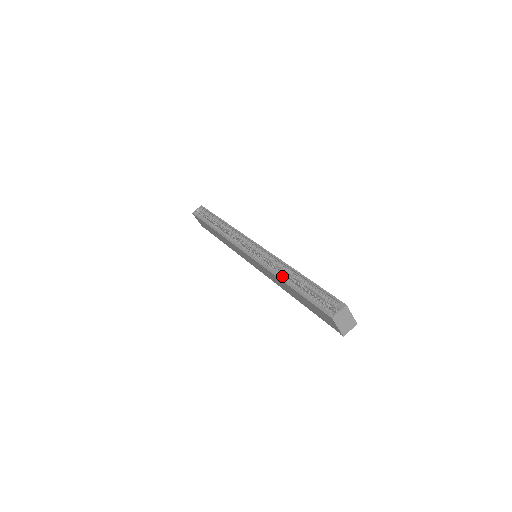
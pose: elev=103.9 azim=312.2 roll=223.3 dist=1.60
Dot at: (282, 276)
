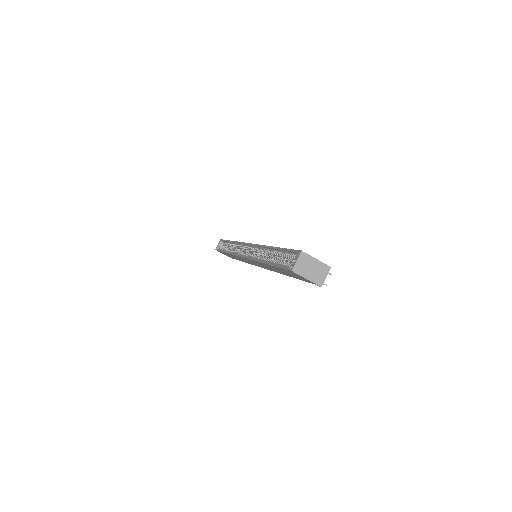
Dot at: (263, 259)
